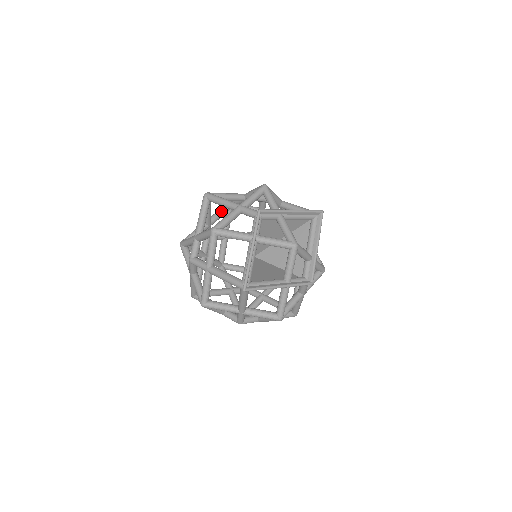
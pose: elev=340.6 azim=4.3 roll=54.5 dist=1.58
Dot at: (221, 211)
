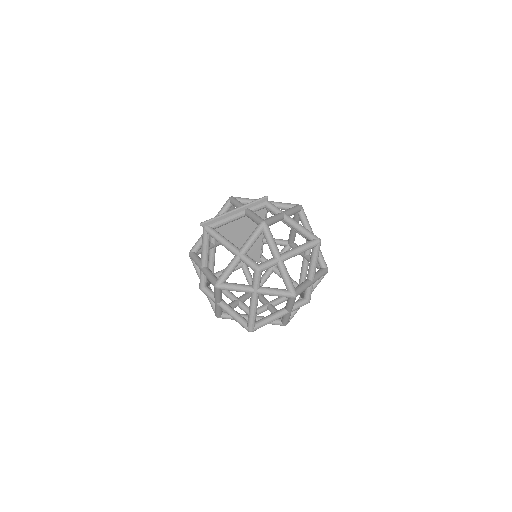
Dot at: (246, 293)
